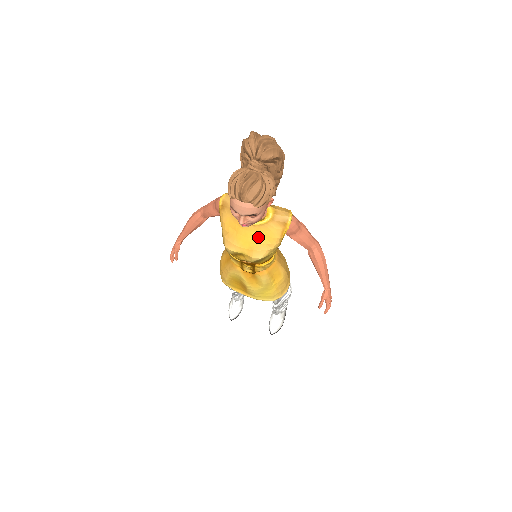
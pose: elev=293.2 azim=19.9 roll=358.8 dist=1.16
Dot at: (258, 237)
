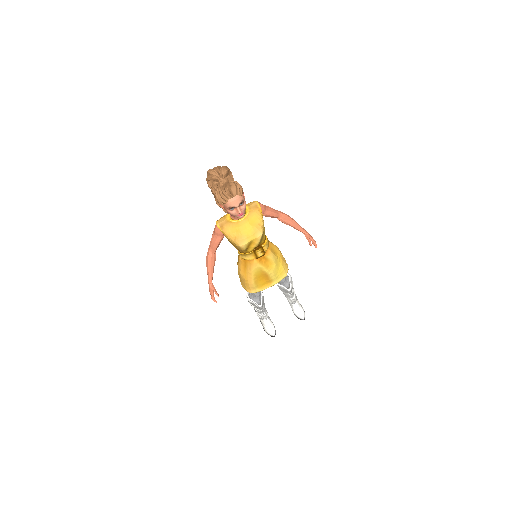
Dot at: (251, 224)
